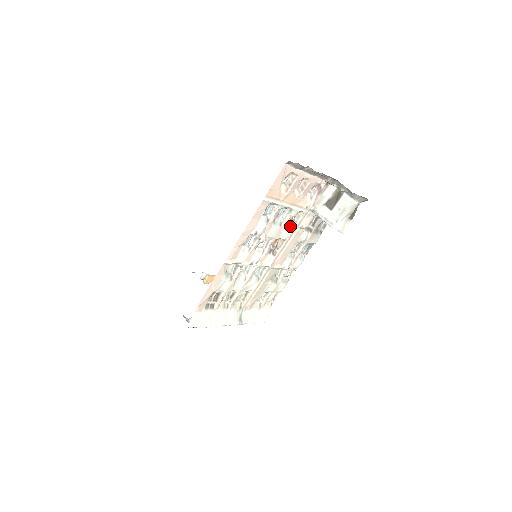
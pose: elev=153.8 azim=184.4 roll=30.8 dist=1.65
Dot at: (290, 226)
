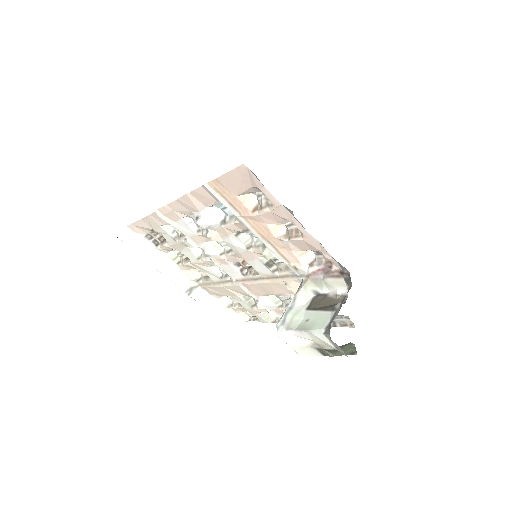
Dot at: (270, 265)
